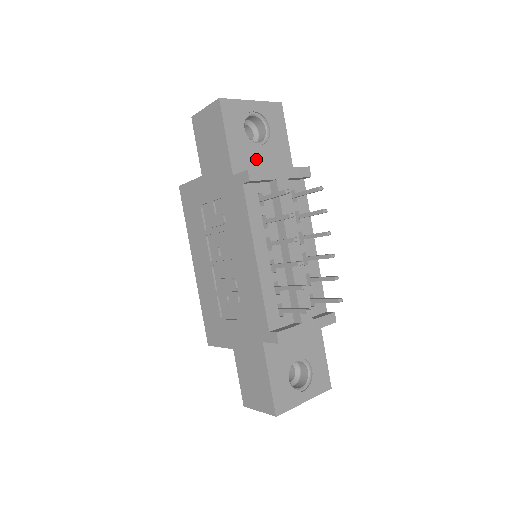
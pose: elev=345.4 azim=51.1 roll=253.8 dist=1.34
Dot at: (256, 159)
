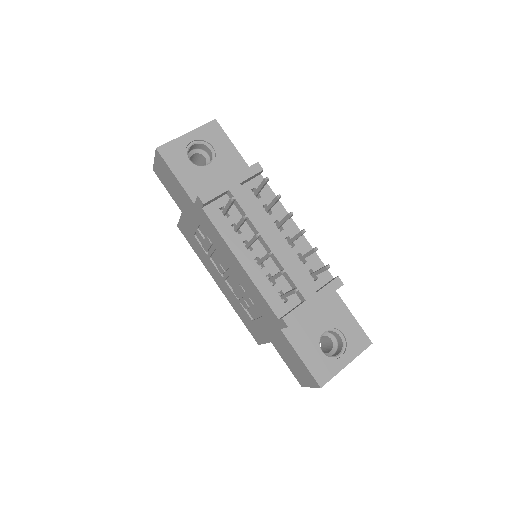
Dot at: (210, 179)
